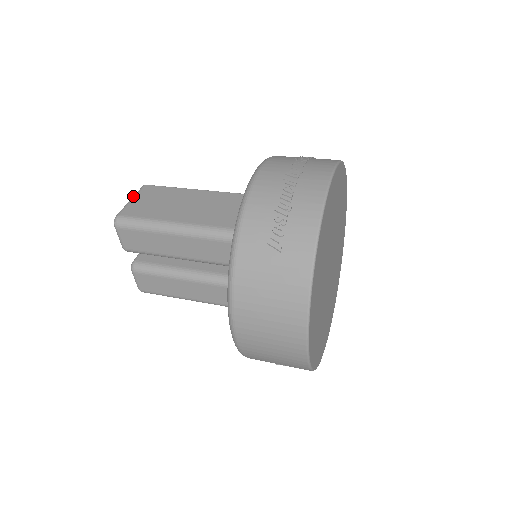
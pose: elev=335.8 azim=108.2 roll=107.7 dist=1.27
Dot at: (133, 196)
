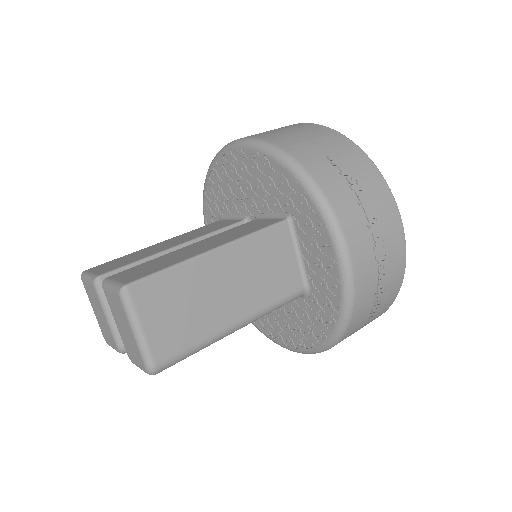
Dot at: (134, 320)
